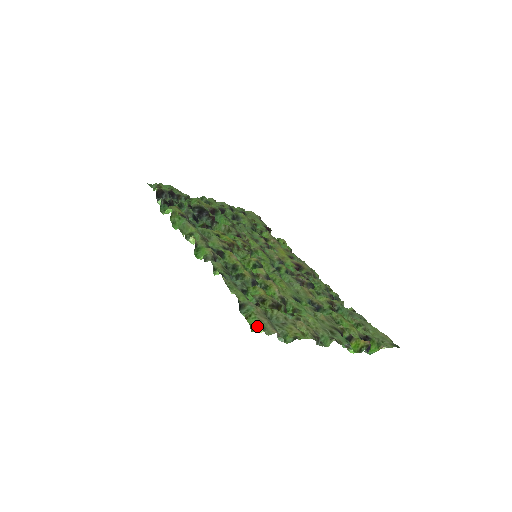
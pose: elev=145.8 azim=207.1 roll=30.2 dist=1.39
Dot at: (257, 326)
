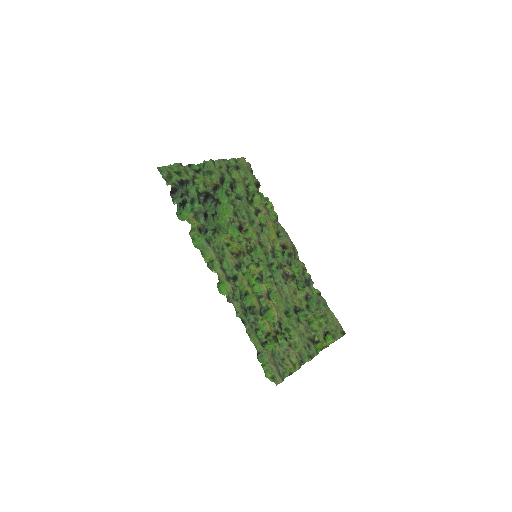
Dot at: (269, 372)
